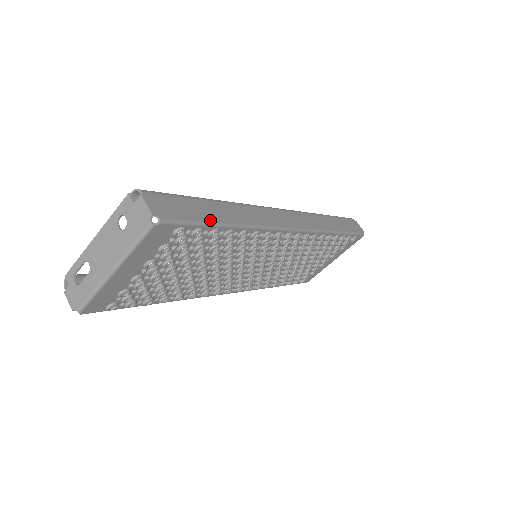
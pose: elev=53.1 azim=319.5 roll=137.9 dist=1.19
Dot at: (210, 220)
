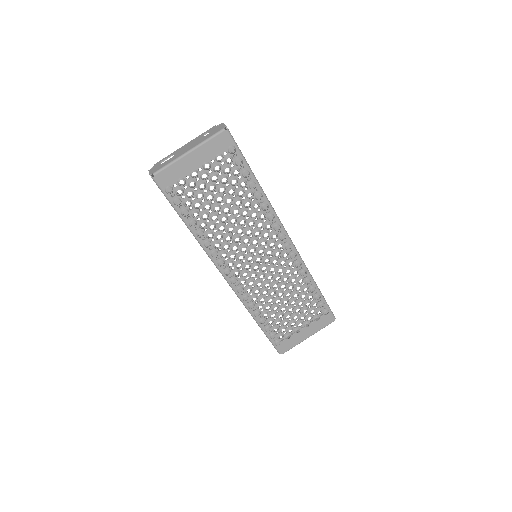
Dot at: occluded
